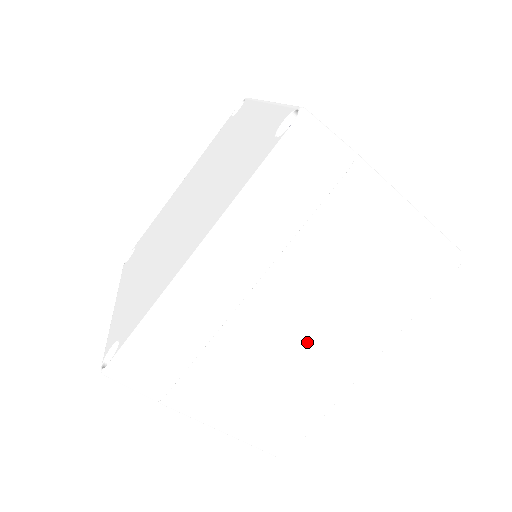
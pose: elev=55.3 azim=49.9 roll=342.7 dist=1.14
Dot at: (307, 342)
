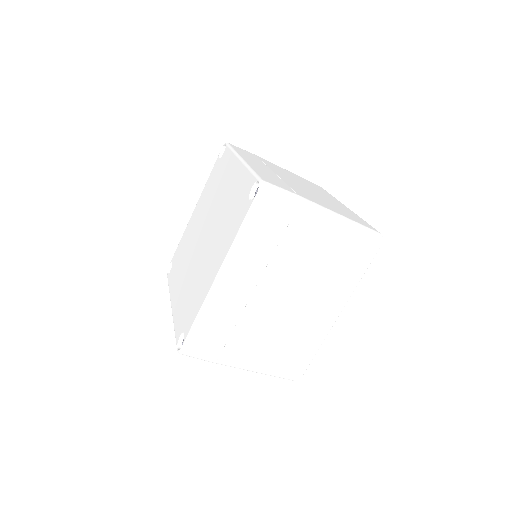
Dot at: (296, 310)
